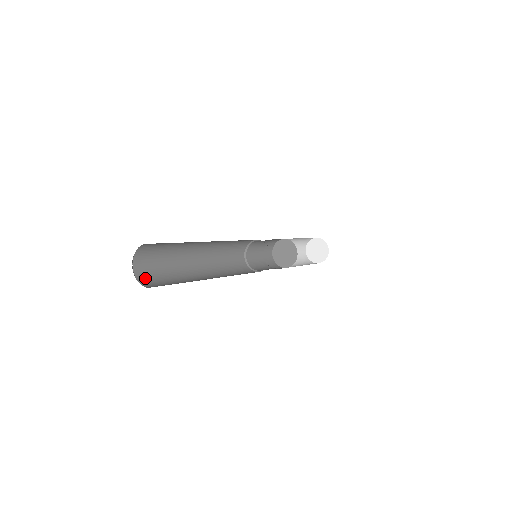
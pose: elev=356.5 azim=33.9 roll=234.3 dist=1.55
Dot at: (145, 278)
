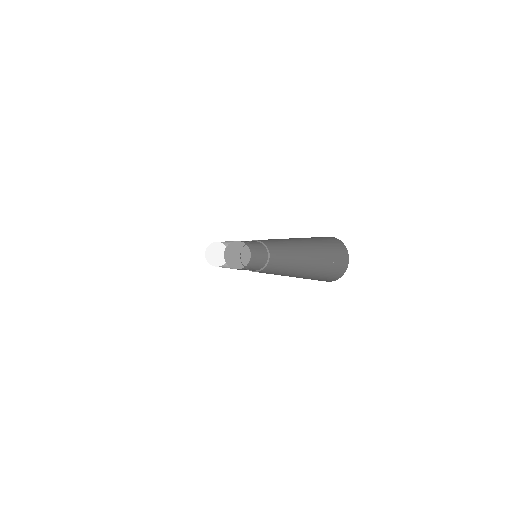
Dot at: occluded
